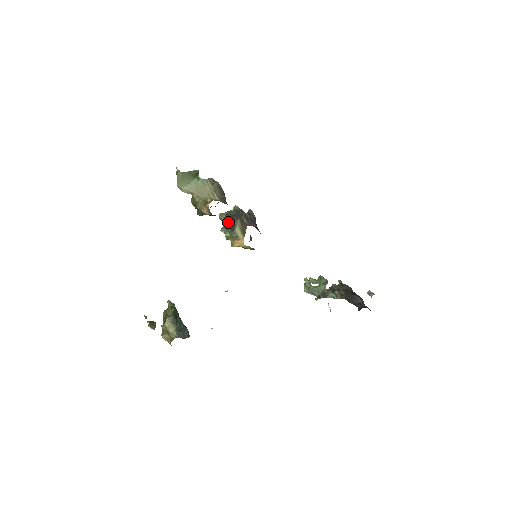
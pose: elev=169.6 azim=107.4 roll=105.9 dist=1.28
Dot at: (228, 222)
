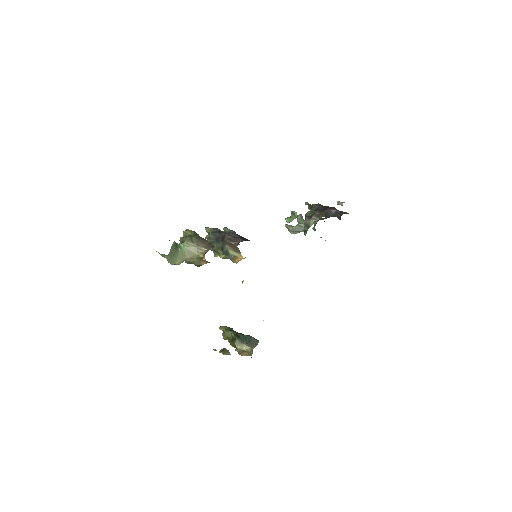
Dot at: (217, 249)
